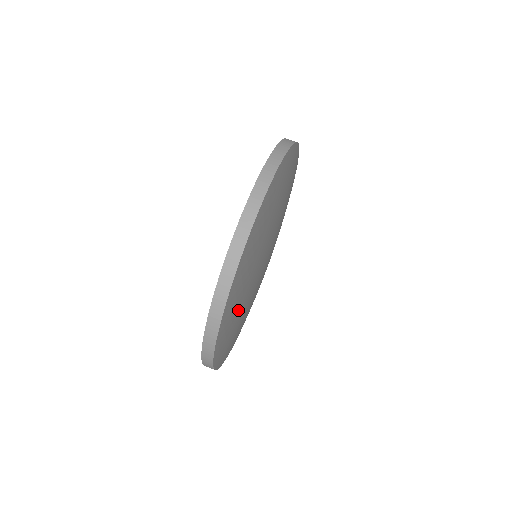
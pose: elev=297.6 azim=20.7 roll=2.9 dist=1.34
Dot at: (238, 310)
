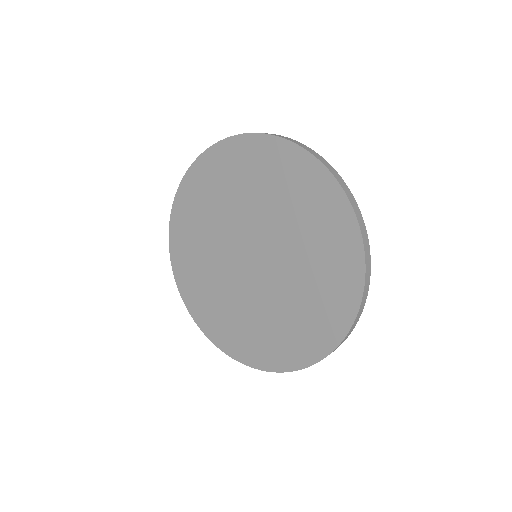
Dot at: occluded
